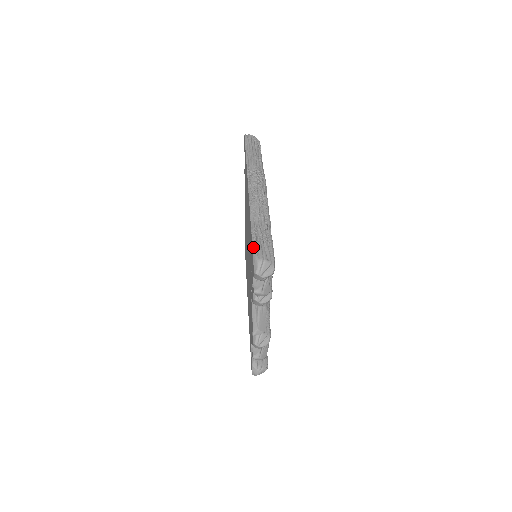
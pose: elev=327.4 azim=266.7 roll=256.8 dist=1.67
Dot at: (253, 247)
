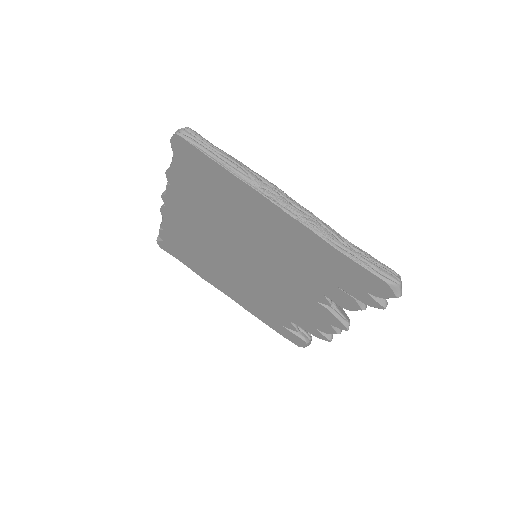
Dot at: (378, 276)
